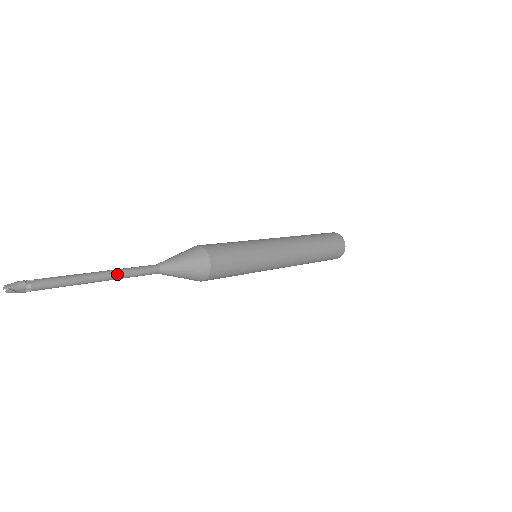
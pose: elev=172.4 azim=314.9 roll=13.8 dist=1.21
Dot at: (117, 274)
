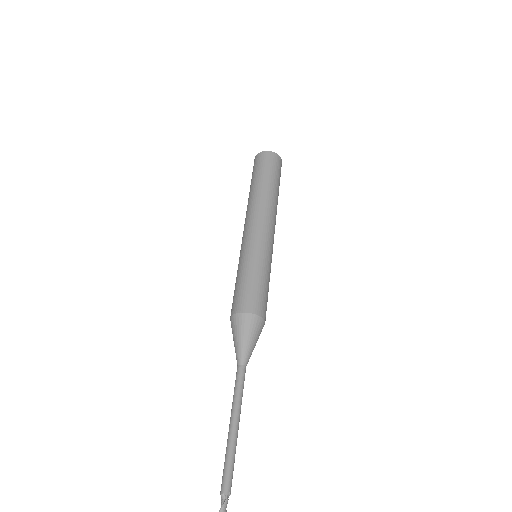
Dot at: (240, 411)
